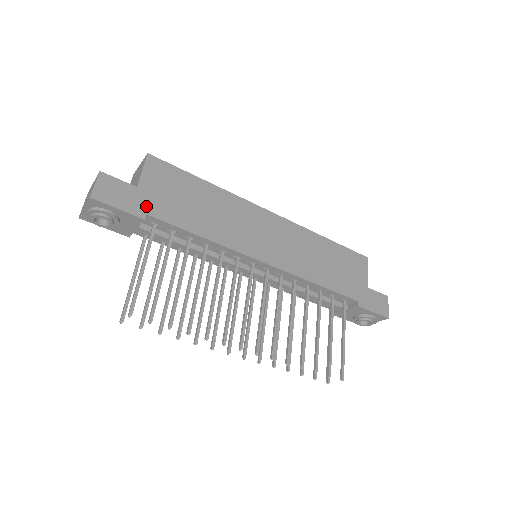
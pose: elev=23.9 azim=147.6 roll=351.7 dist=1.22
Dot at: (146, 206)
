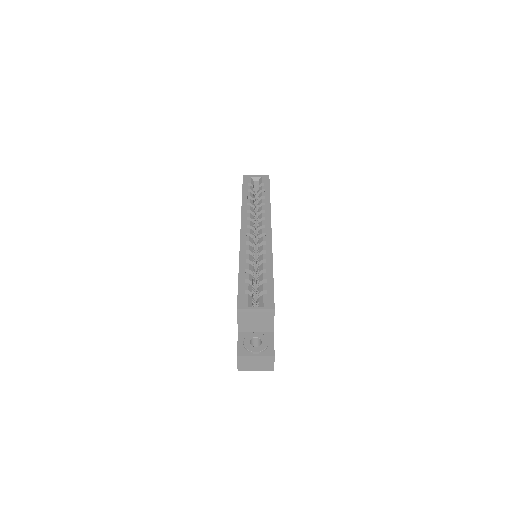
Dot at: occluded
